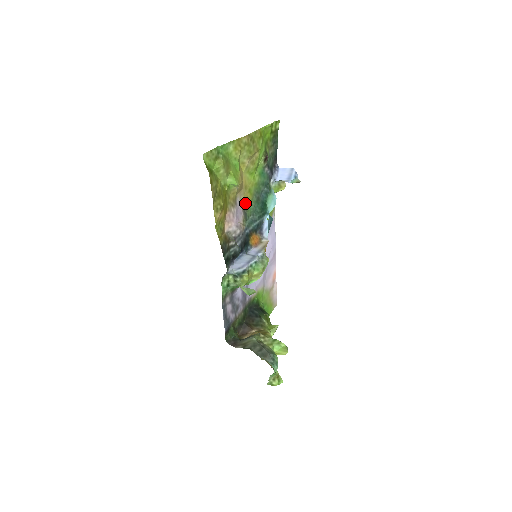
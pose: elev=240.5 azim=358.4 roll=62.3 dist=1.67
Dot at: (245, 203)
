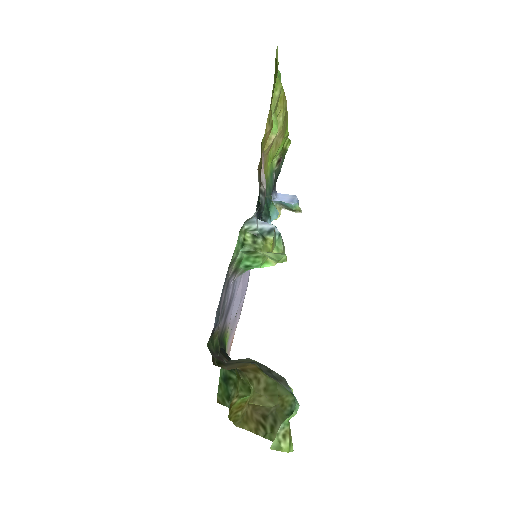
Dot at: occluded
